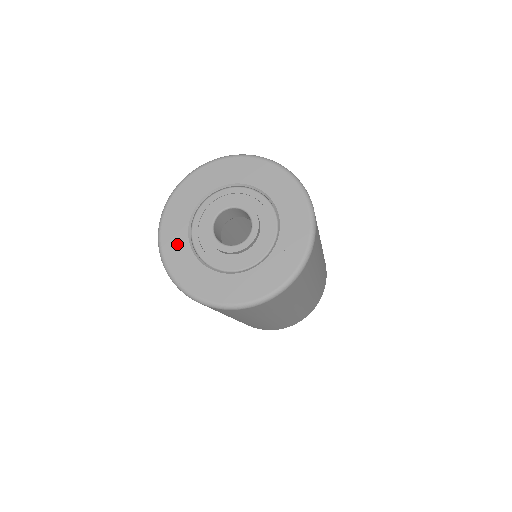
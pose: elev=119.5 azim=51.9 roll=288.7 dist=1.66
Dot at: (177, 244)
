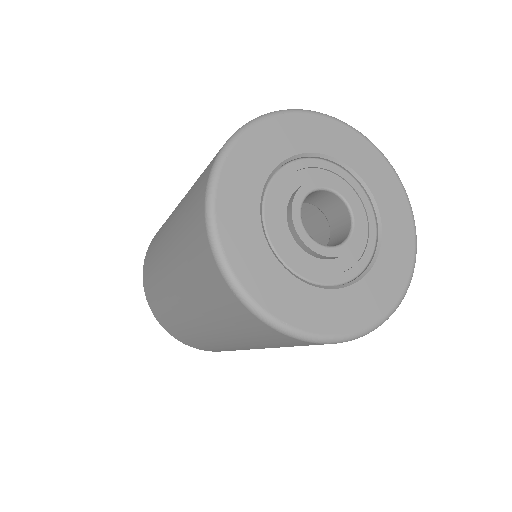
Dot at: (242, 193)
